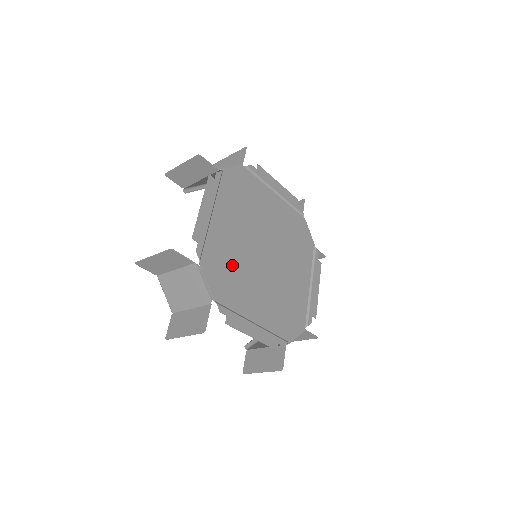
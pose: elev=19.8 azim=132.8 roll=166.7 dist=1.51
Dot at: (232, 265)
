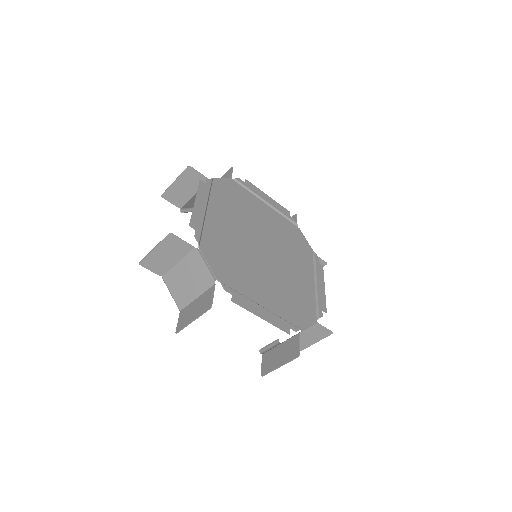
Dot at: (232, 254)
